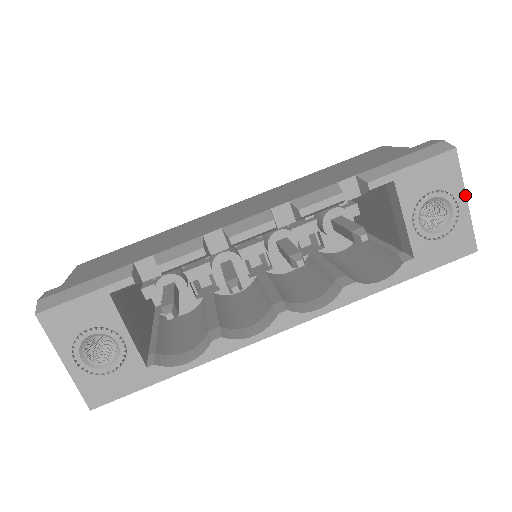
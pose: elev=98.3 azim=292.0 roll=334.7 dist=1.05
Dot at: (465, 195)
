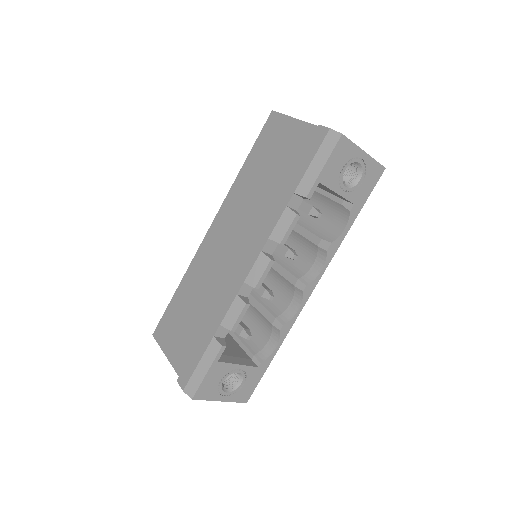
Dot at: (362, 150)
